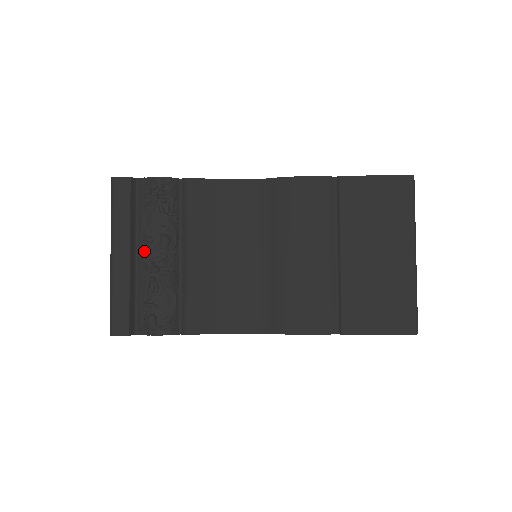
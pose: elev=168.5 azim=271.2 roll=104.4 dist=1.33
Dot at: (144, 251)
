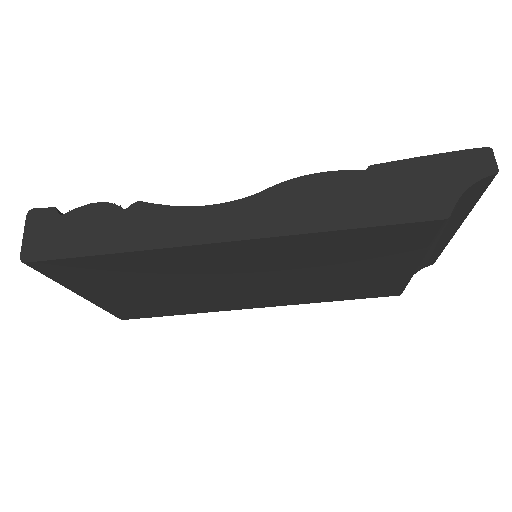
Dot at: occluded
